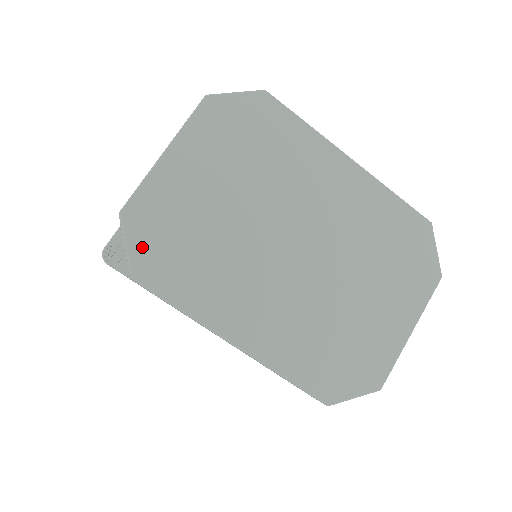
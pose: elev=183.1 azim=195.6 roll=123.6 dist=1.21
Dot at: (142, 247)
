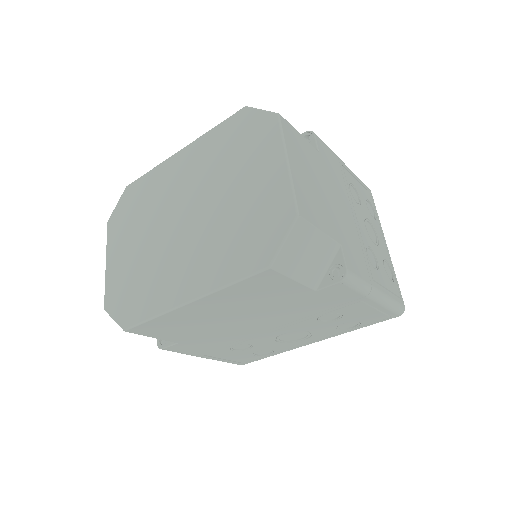
Dot at: (119, 312)
